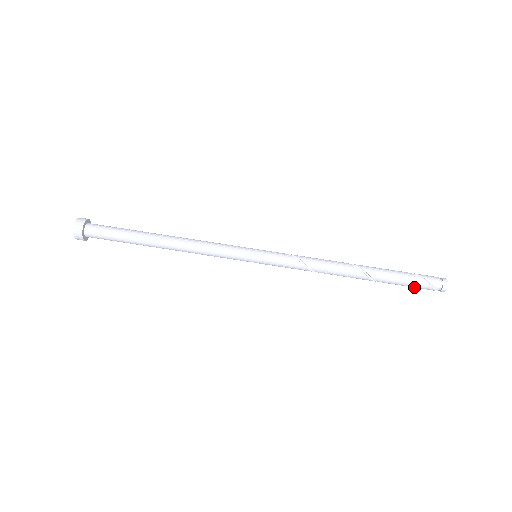
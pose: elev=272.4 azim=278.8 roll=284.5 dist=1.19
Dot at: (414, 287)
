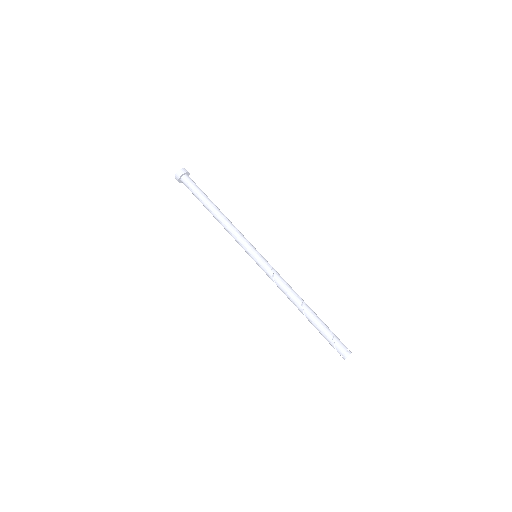
Dot at: occluded
